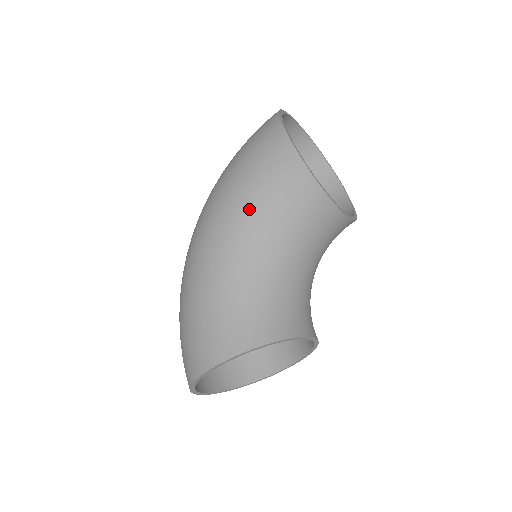
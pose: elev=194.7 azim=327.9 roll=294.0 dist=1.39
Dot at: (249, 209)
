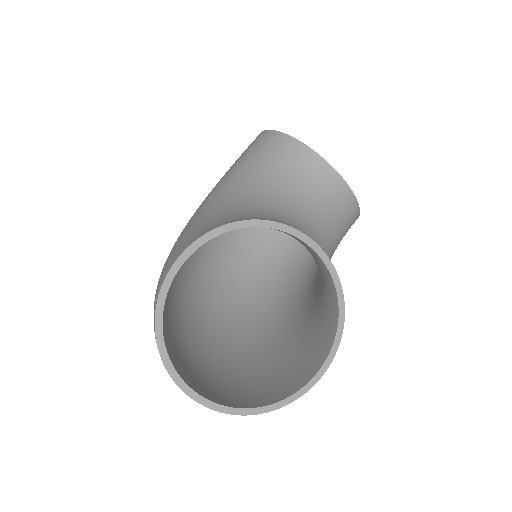
Dot at: (232, 176)
